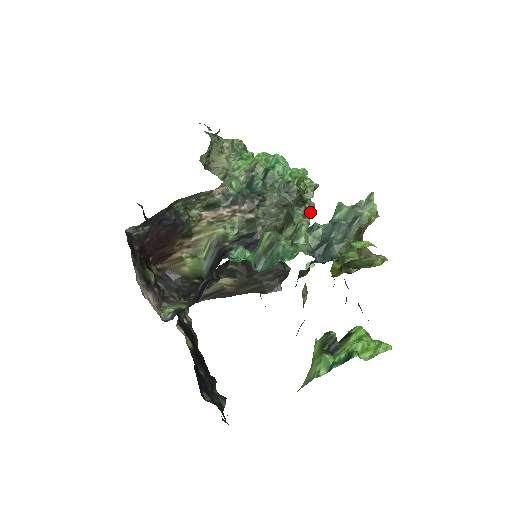
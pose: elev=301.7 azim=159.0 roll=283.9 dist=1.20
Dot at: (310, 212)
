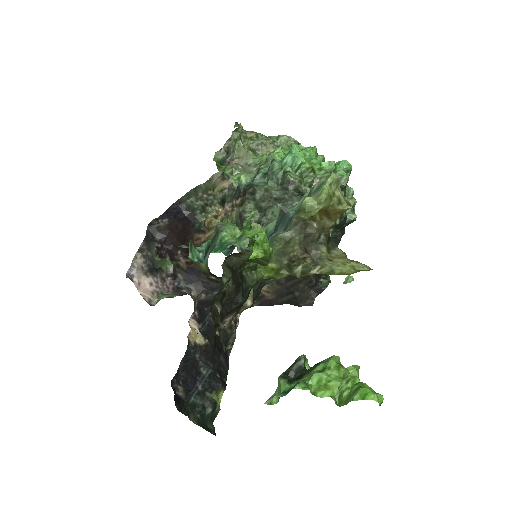
Dot at: occluded
